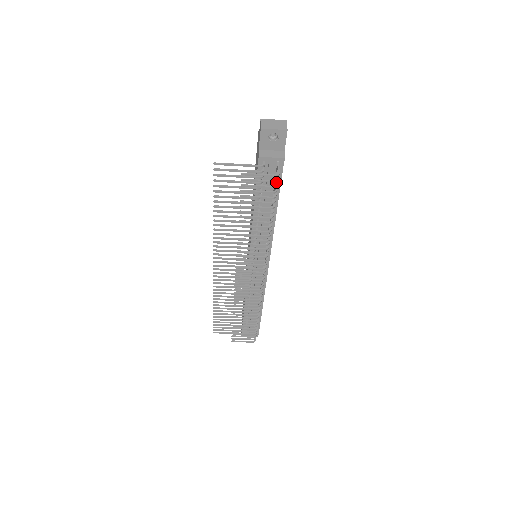
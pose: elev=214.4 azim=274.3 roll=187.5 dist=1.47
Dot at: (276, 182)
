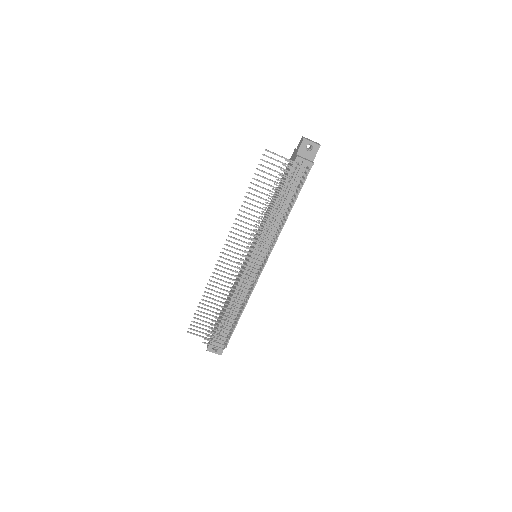
Dot at: (304, 178)
